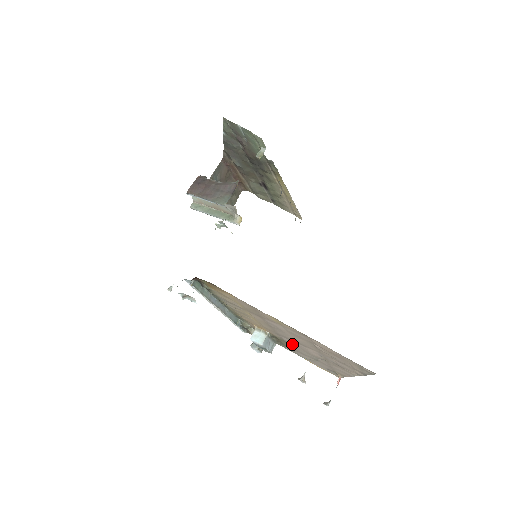
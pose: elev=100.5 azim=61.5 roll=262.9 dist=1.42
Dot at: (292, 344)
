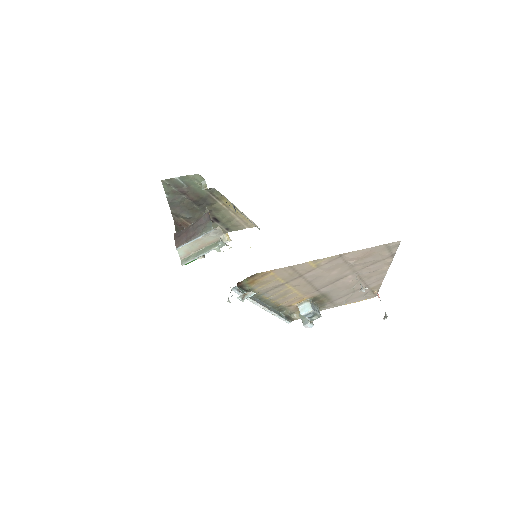
Dot at: (331, 291)
